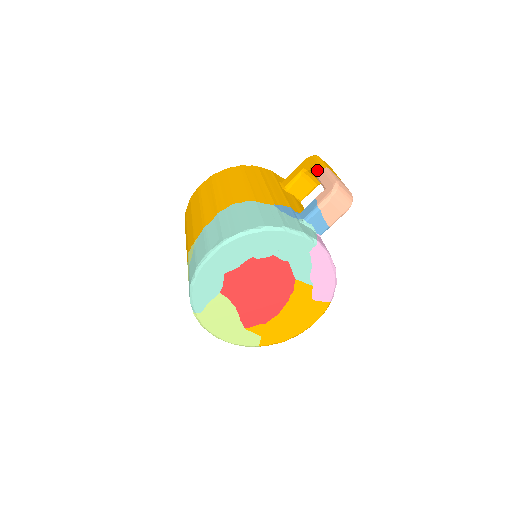
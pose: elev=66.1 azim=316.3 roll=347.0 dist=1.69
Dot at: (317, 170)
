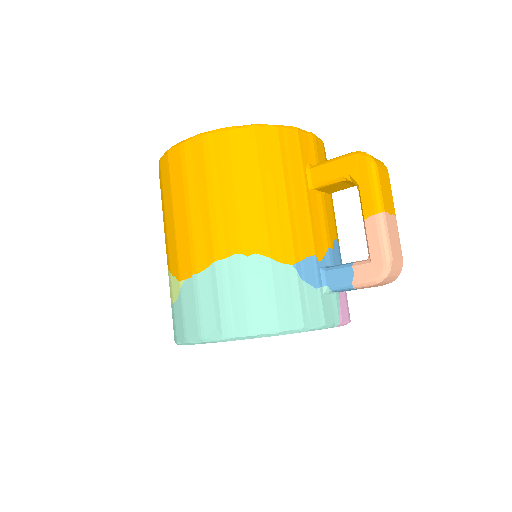
Dot at: (367, 206)
